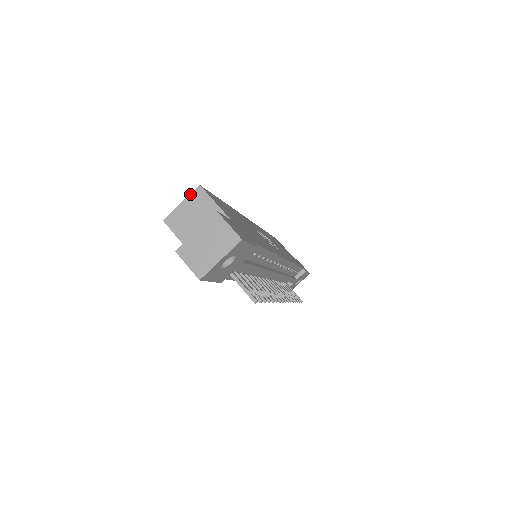
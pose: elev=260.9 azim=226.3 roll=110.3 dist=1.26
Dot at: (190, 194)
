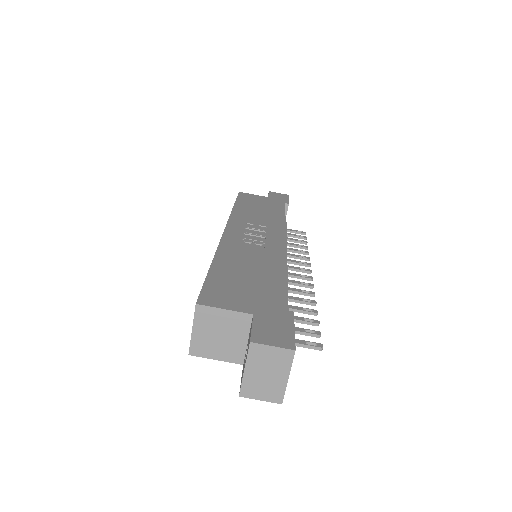
Dot at: (194, 318)
